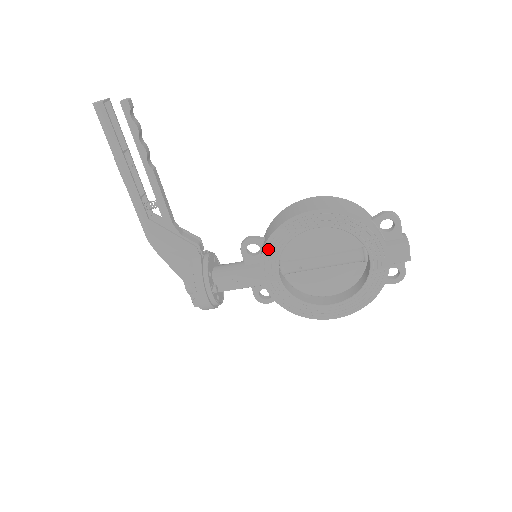
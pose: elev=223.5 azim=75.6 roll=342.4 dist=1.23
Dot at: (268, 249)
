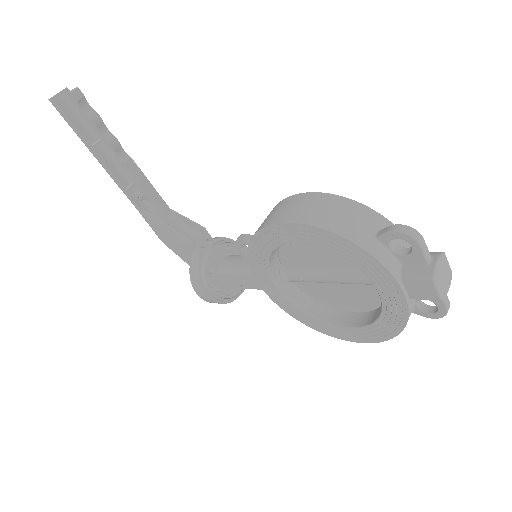
Dot at: (252, 257)
